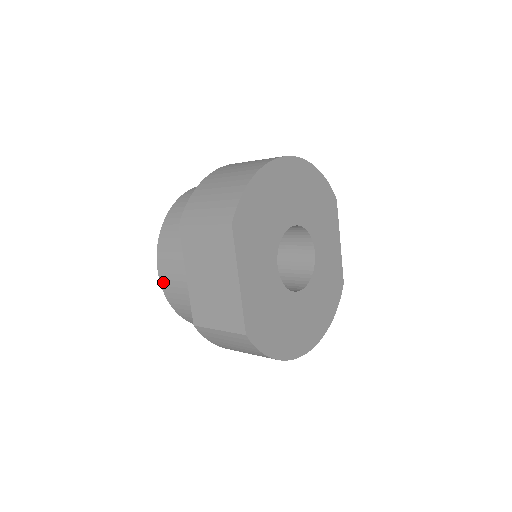
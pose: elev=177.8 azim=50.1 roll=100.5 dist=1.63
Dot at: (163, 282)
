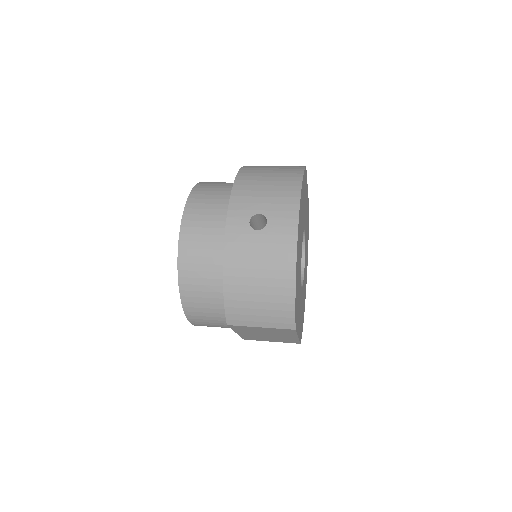
Dot at: occluded
